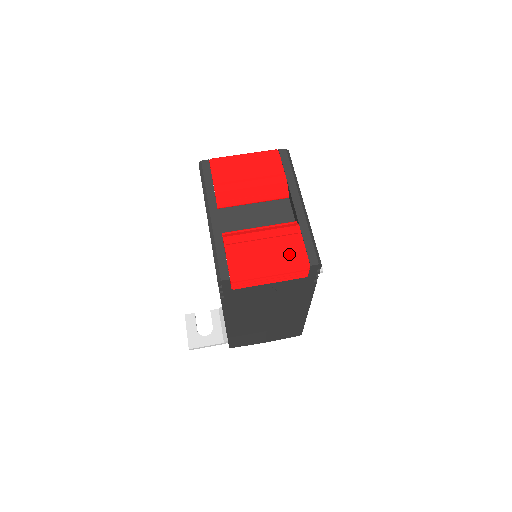
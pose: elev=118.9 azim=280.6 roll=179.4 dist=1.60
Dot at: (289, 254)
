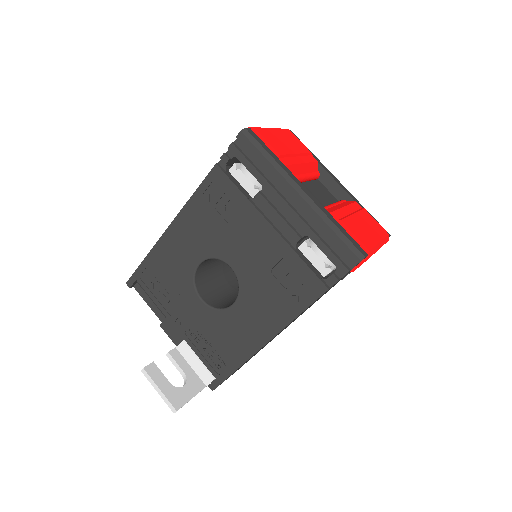
Dot at: (376, 227)
